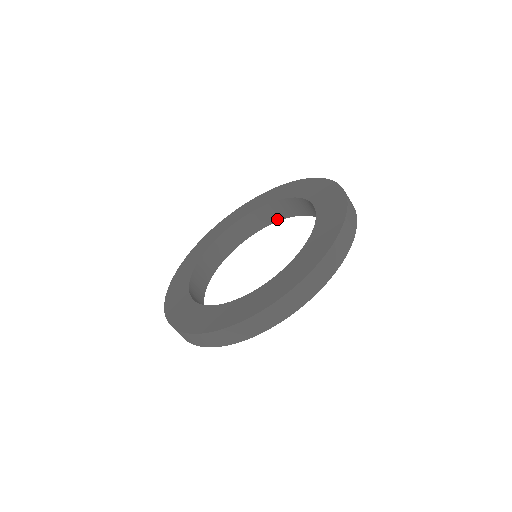
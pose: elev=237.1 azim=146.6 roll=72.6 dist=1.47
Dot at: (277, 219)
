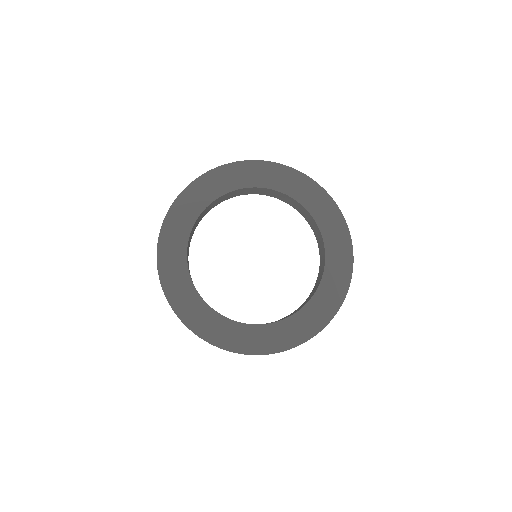
Dot at: (305, 217)
